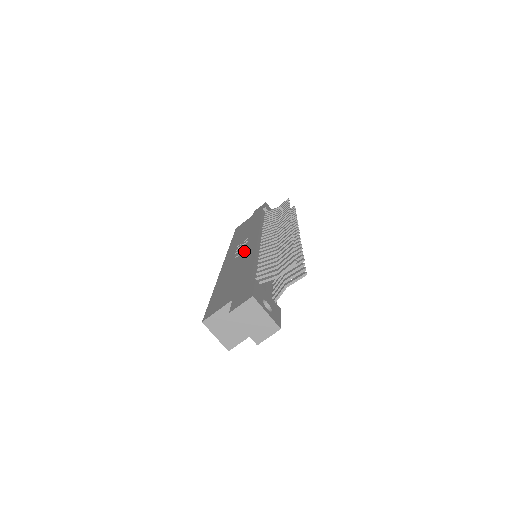
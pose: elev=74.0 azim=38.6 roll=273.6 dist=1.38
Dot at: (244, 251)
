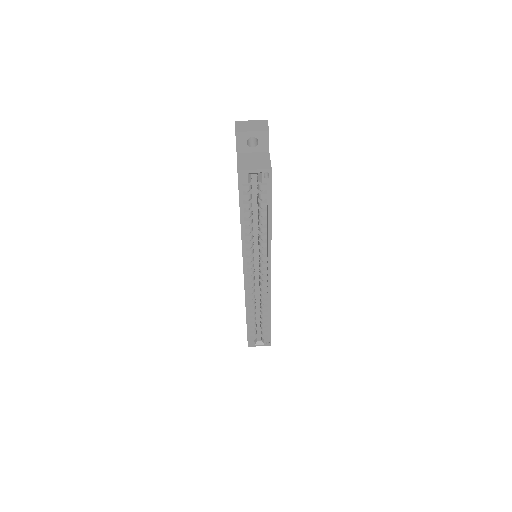
Dot at: occluded
